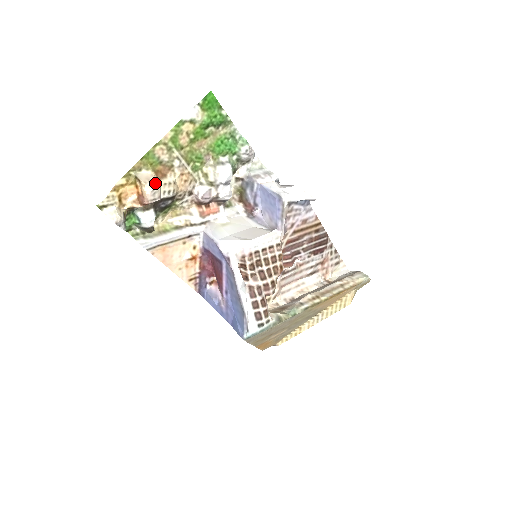
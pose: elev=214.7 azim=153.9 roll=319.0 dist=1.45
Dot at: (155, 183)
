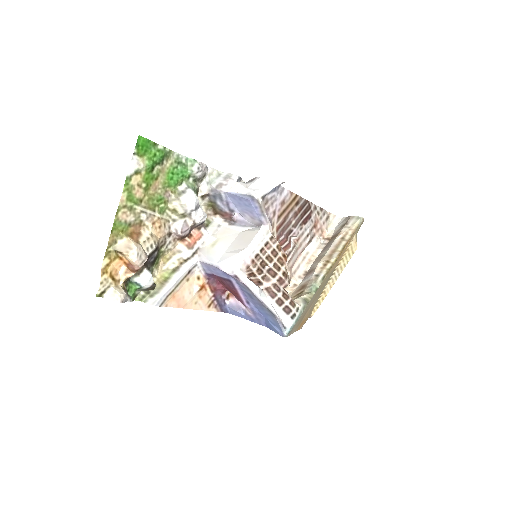
Dot at: (136, 247)
